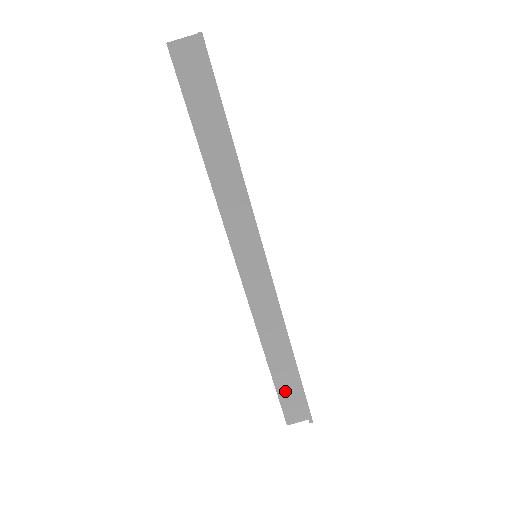
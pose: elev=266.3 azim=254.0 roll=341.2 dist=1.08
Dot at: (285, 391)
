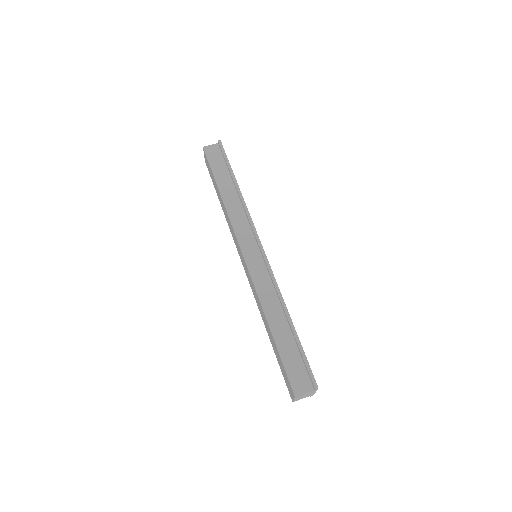
Dot at: (288, 357)
